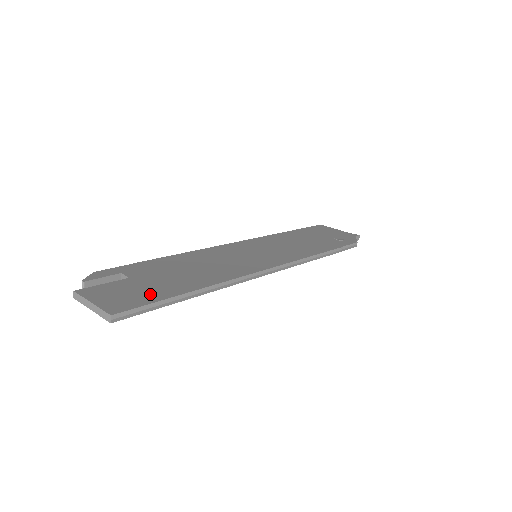
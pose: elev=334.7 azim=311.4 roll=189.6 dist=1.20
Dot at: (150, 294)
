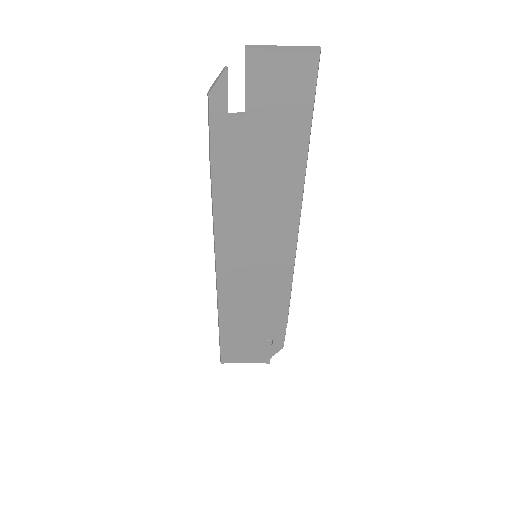
Dot at: (294, 105)
